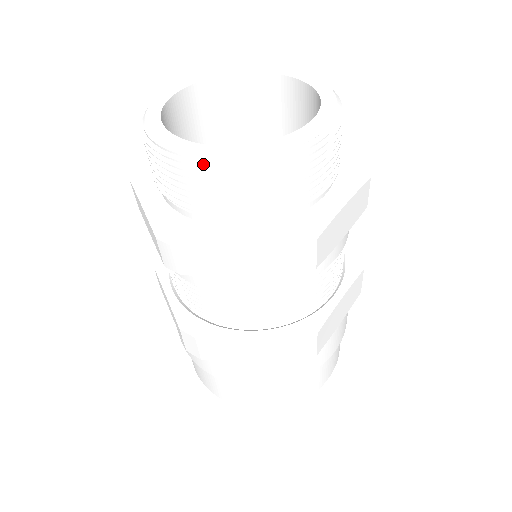
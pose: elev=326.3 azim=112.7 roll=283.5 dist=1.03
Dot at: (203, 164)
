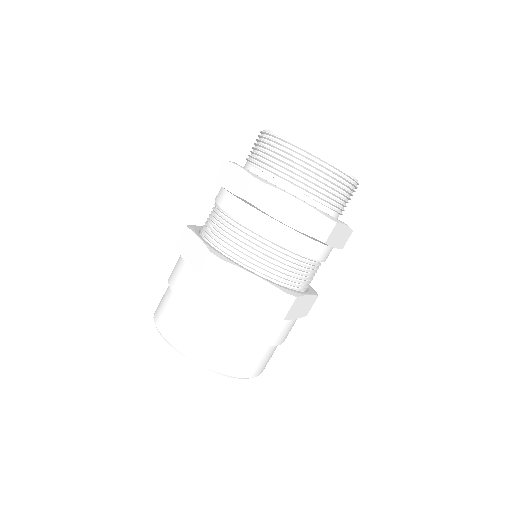
Dot at: (264, 131)
